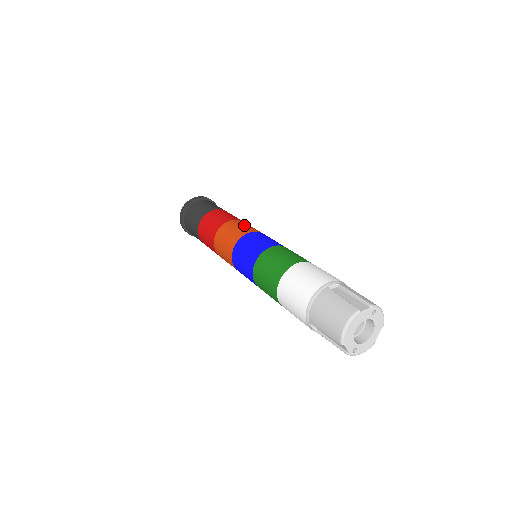
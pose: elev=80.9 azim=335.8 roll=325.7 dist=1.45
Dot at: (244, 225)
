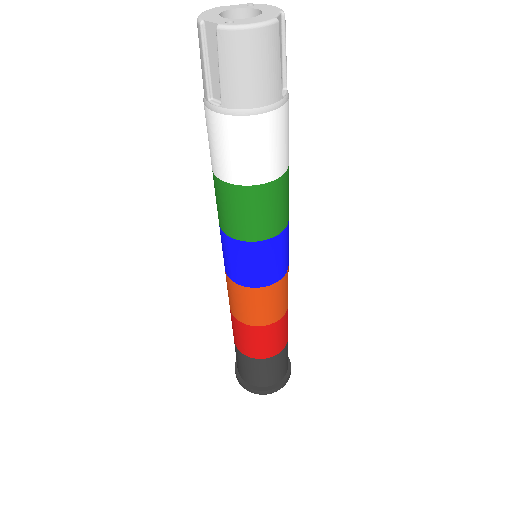
Dot at: occluded
